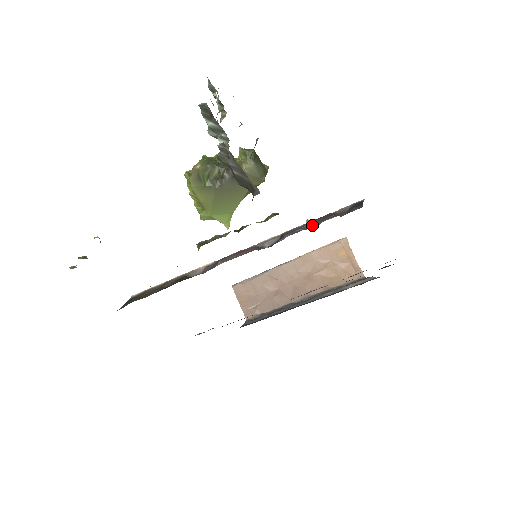
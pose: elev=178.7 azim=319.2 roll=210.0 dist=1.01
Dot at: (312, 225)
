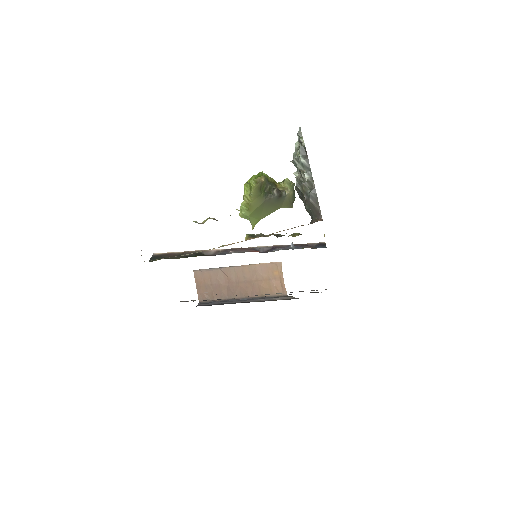
Dot at: (296, 248)
